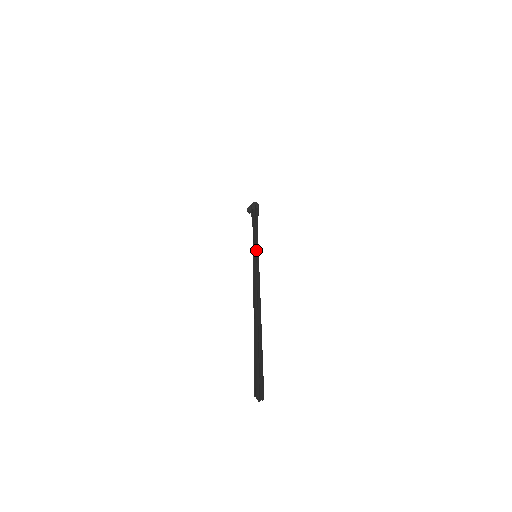
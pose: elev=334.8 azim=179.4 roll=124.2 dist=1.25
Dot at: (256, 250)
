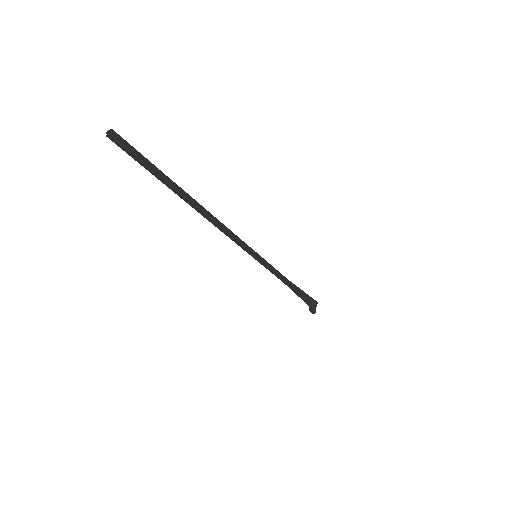
Dot at: occluded
